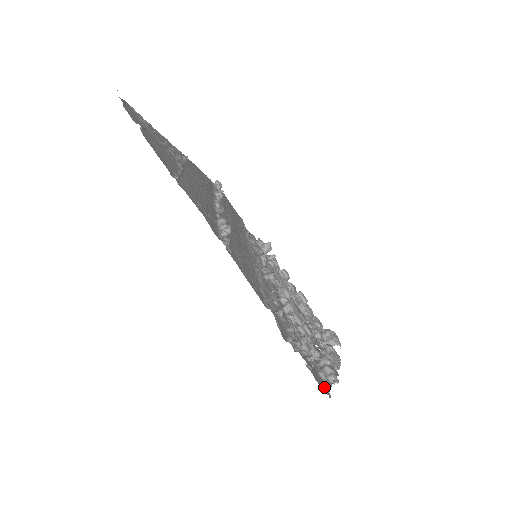
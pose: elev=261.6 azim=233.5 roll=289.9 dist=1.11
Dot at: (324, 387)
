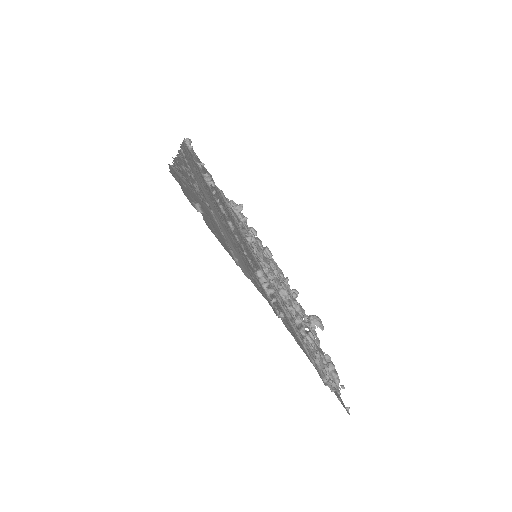
Dot at: (347, 408)
